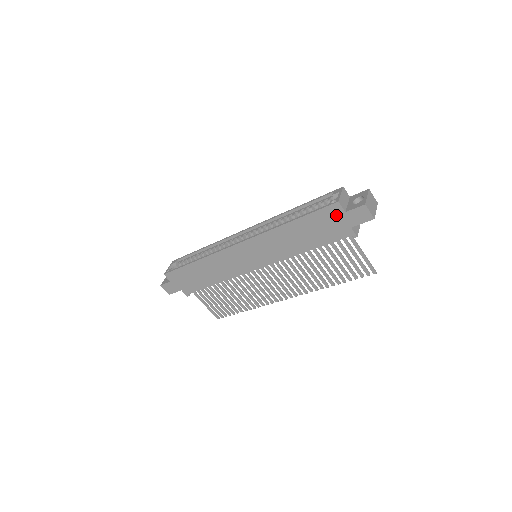
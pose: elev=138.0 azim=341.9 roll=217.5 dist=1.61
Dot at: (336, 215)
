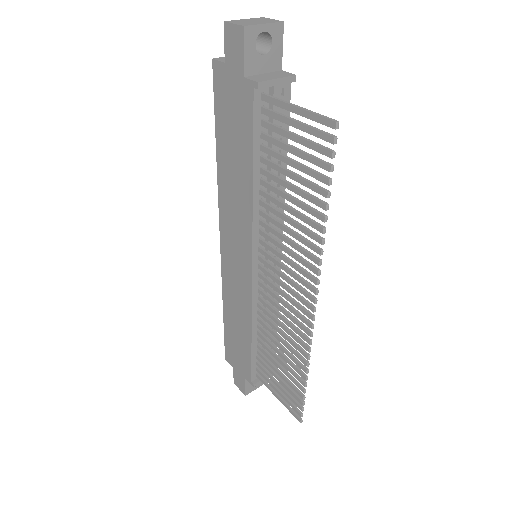
Dot at: (225, 81)
